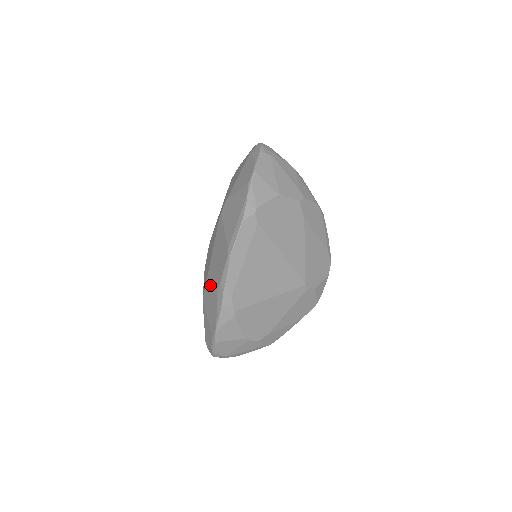
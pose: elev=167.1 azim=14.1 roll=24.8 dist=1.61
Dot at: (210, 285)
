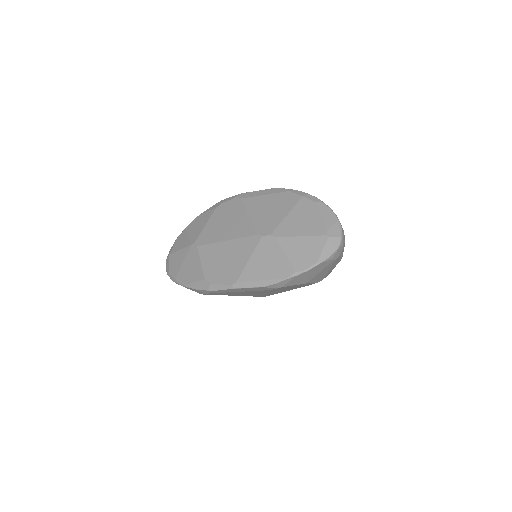
Dot at: (205, 259)
